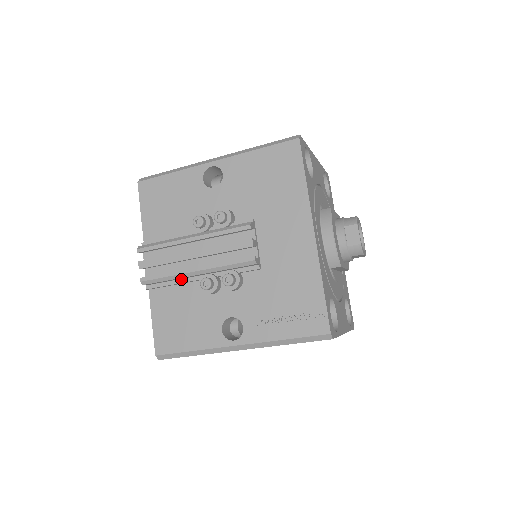
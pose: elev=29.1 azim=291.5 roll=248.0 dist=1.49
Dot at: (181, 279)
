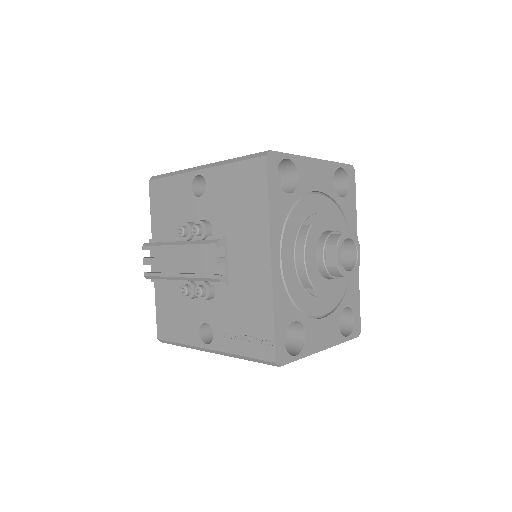
Dot at: occluded
